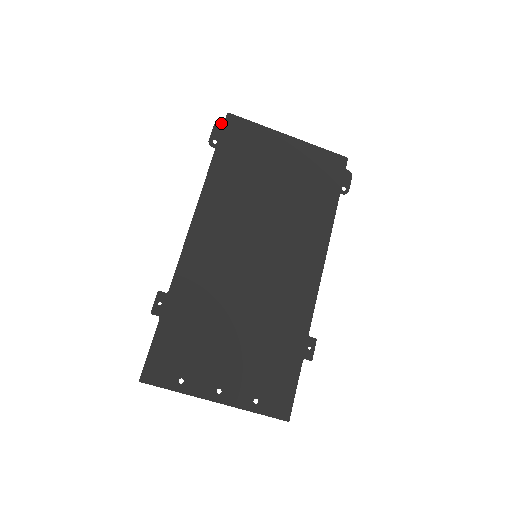
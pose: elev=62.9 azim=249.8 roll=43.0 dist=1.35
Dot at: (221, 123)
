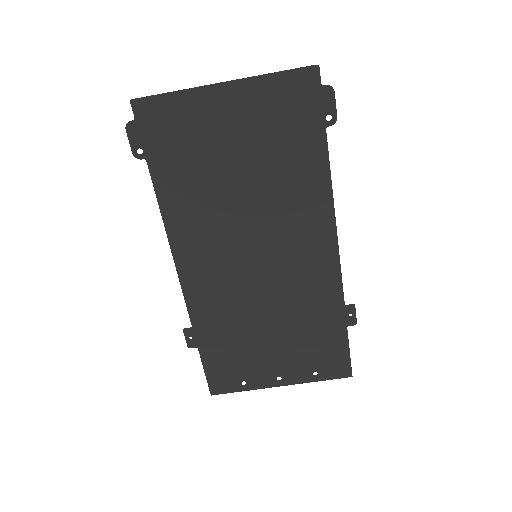
Dot at: (132, 121)
